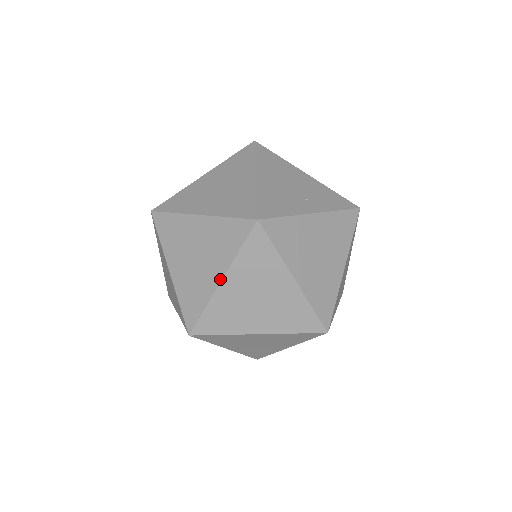
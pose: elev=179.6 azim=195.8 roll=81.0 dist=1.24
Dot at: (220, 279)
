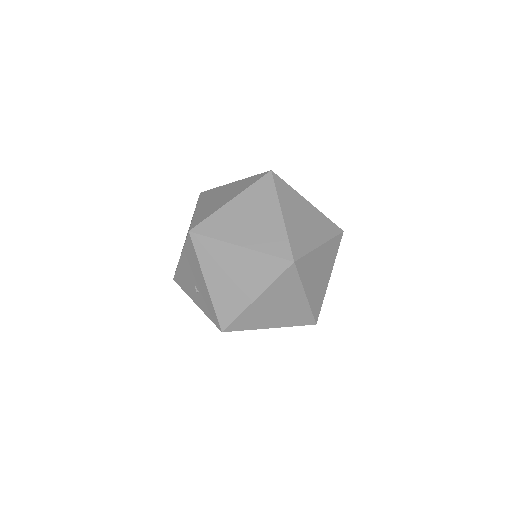
Dot at: (231, 199)
